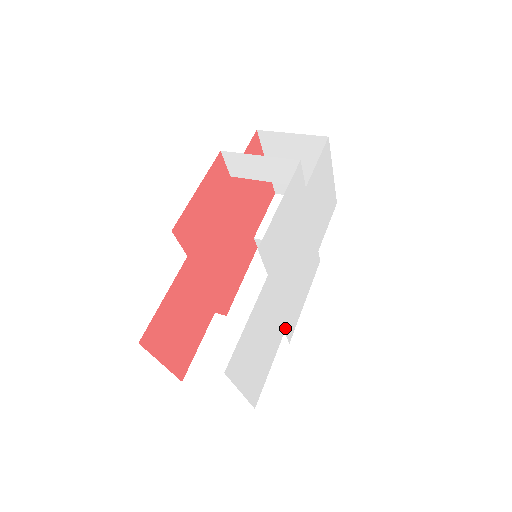
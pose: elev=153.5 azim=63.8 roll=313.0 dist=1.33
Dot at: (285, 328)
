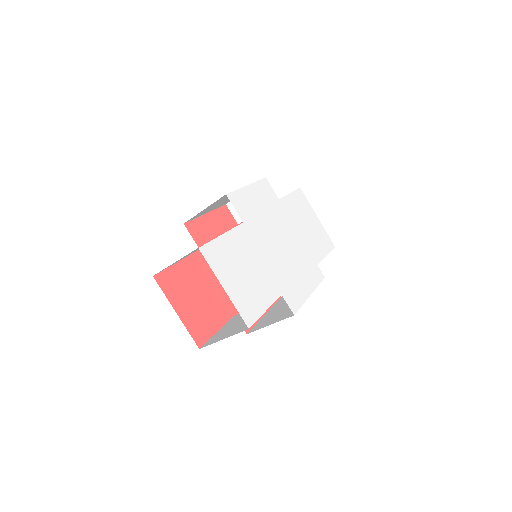
Dot at: (282, 292)
